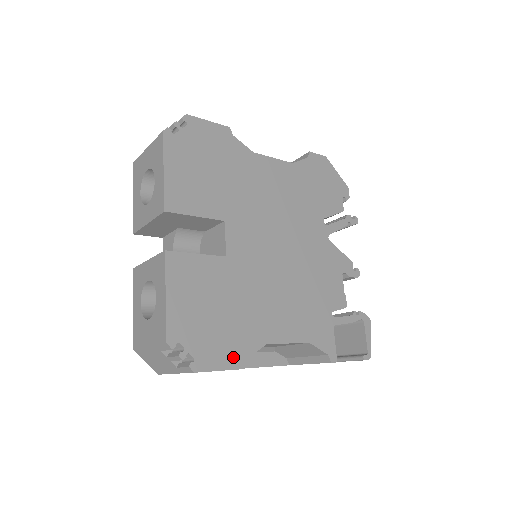
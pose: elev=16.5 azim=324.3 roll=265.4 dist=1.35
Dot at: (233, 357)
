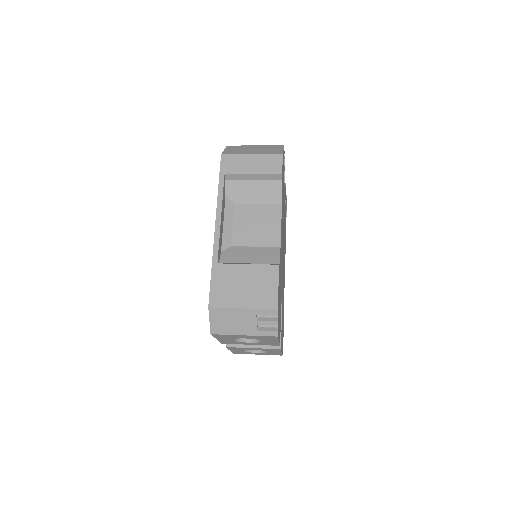
Dot at: occluded
